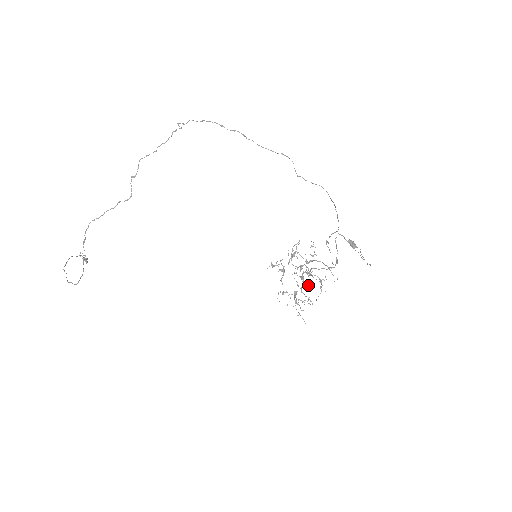
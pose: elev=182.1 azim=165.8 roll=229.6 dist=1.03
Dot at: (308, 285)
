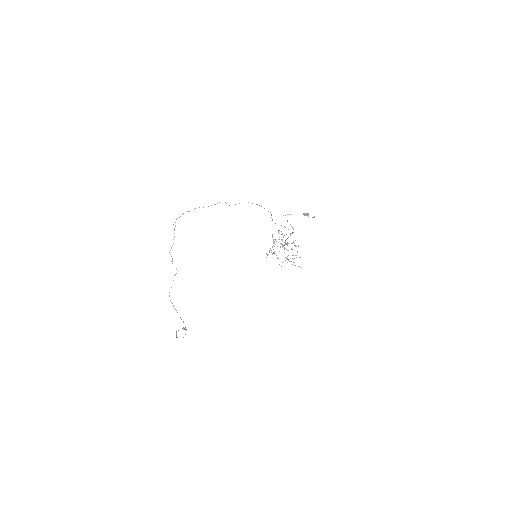
Dot at: occluded
